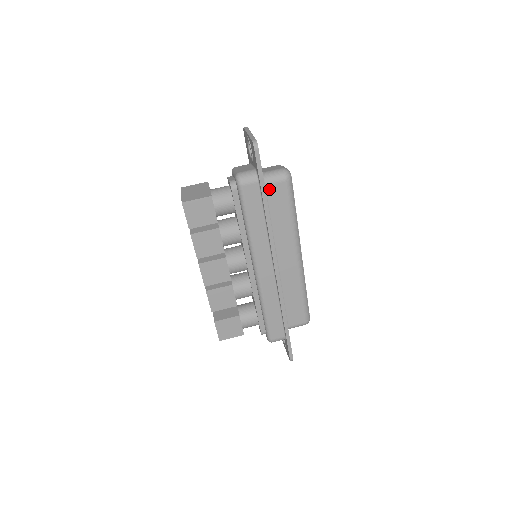
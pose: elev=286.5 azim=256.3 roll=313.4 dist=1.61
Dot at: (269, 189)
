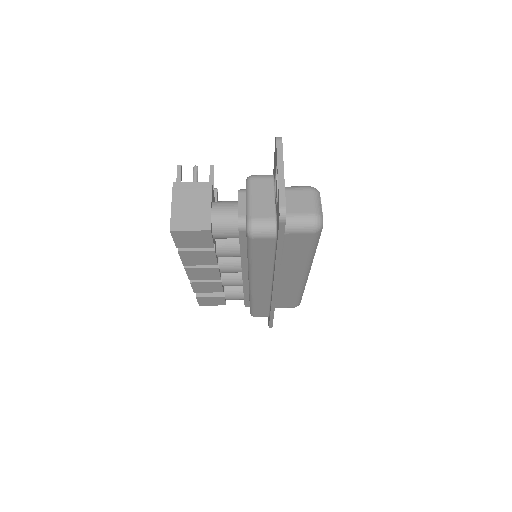
Dot at: (288, 236)
